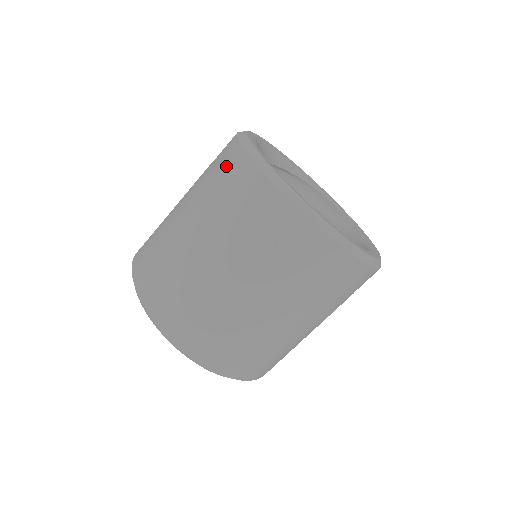
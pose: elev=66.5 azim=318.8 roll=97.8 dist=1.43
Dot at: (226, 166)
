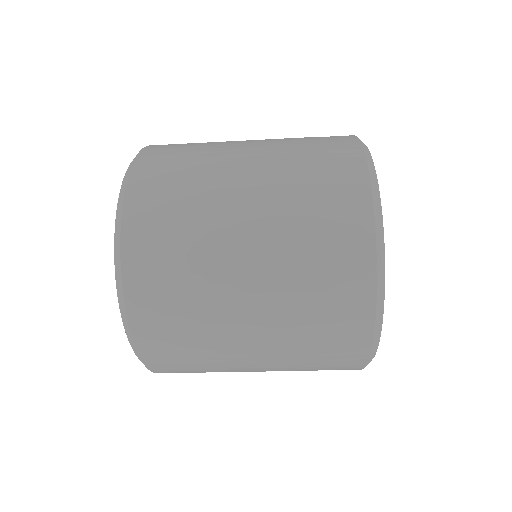
Dot at: (342, 286)
